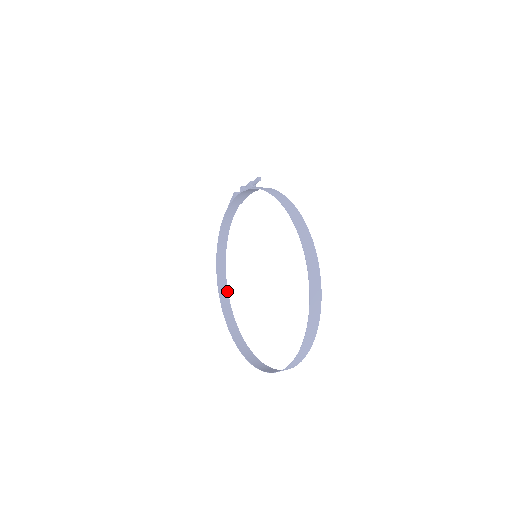
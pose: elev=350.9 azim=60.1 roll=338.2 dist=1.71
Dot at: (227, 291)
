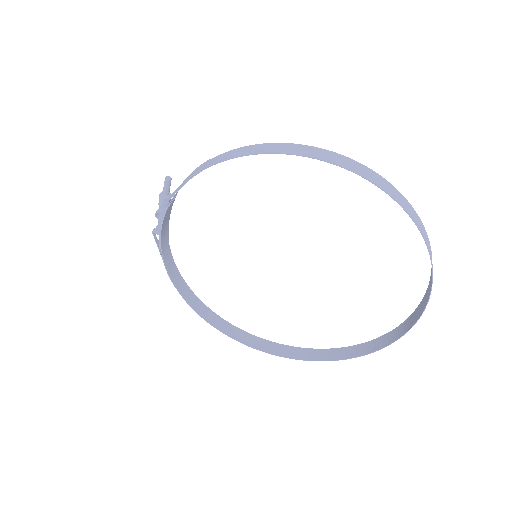
Dot at: (251, 335)
